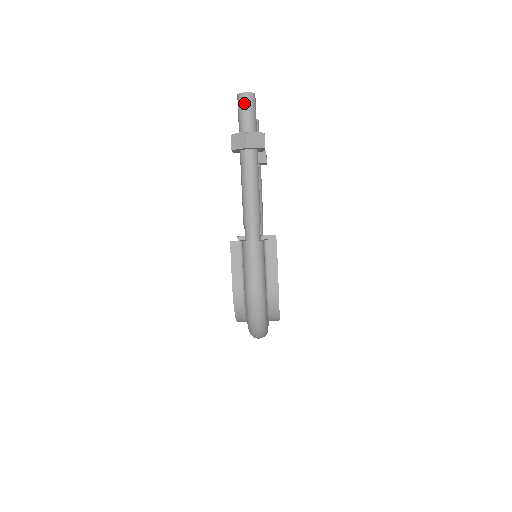
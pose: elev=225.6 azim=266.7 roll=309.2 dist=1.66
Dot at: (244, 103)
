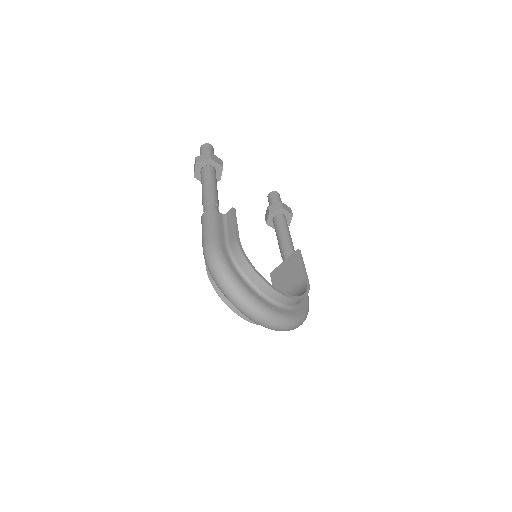
Dot at: (201, 151)
